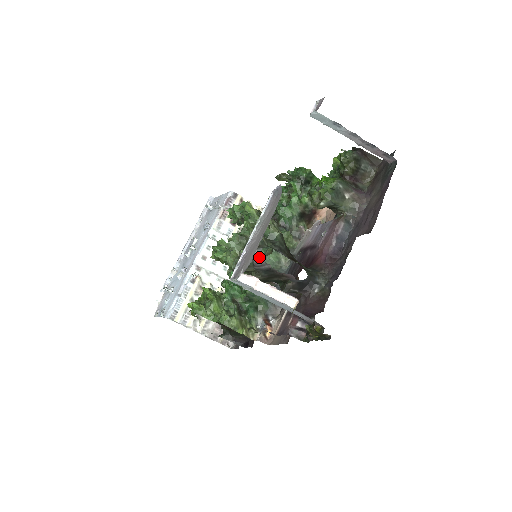
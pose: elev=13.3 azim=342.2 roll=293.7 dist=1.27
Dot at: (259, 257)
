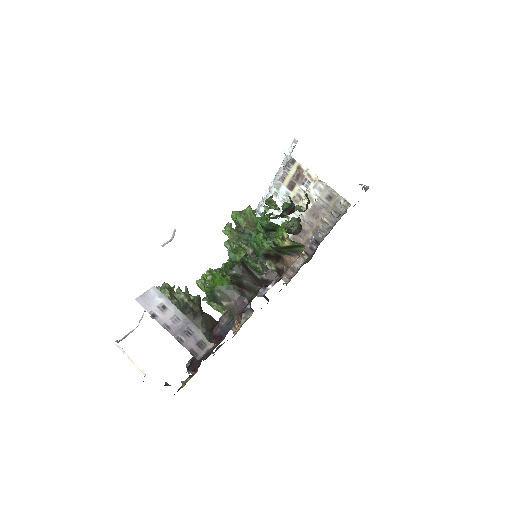
Dot at: occluded
